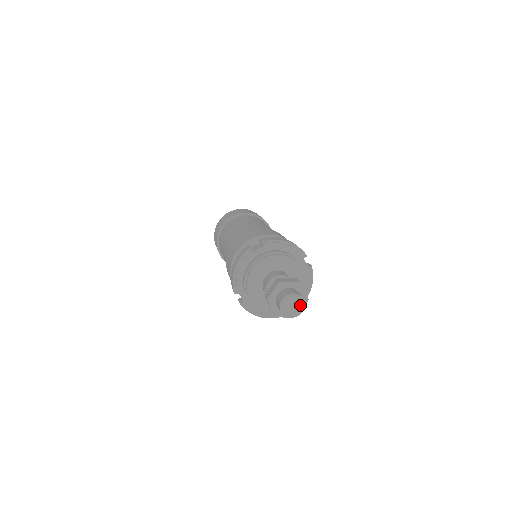
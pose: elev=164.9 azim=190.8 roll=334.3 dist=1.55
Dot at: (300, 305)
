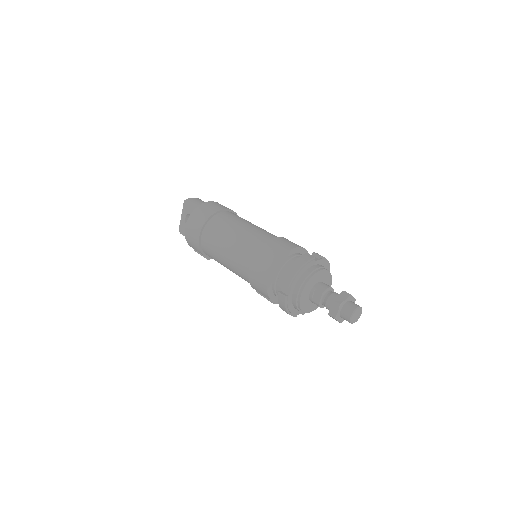
Dot at: (359, 316)
